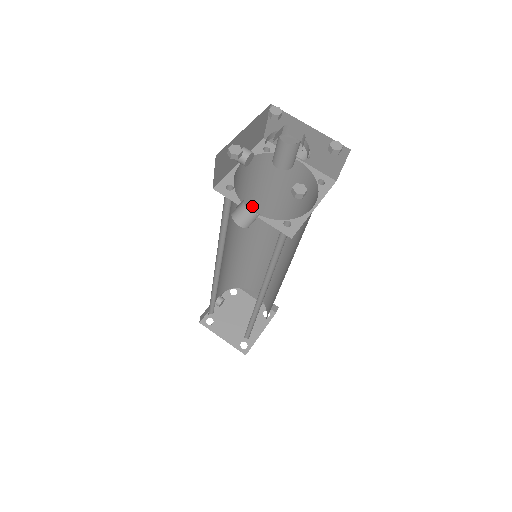
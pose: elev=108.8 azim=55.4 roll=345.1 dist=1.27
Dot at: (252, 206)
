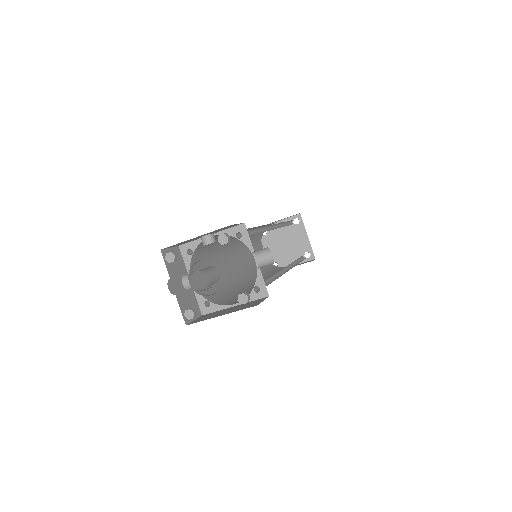
Dot at: (257, 232)
